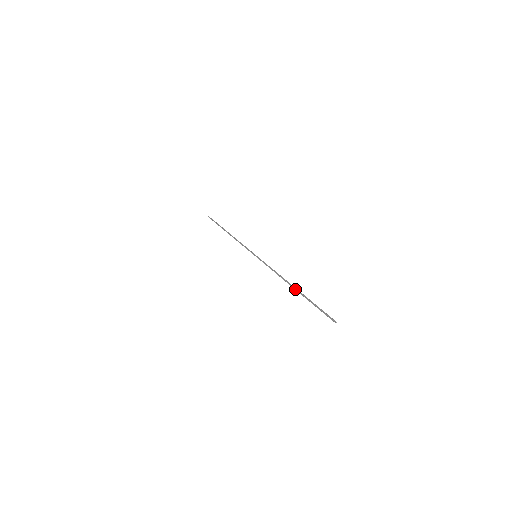
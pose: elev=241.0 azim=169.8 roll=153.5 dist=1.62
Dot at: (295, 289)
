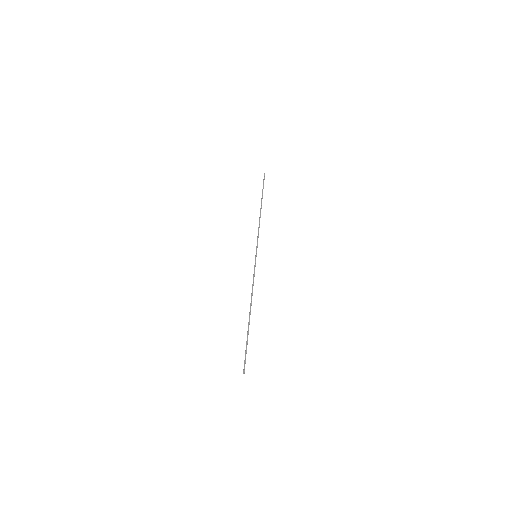
Dot at: (249, 317)
